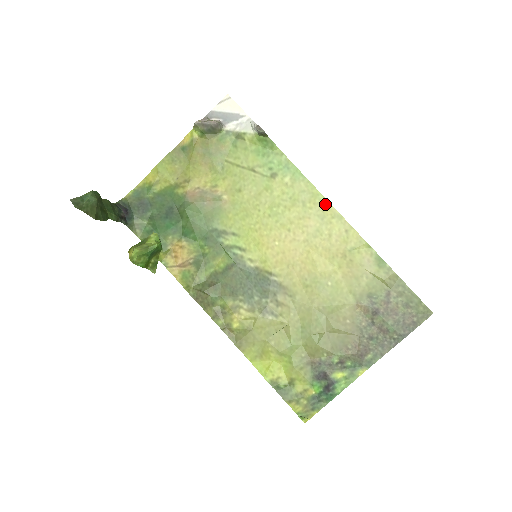
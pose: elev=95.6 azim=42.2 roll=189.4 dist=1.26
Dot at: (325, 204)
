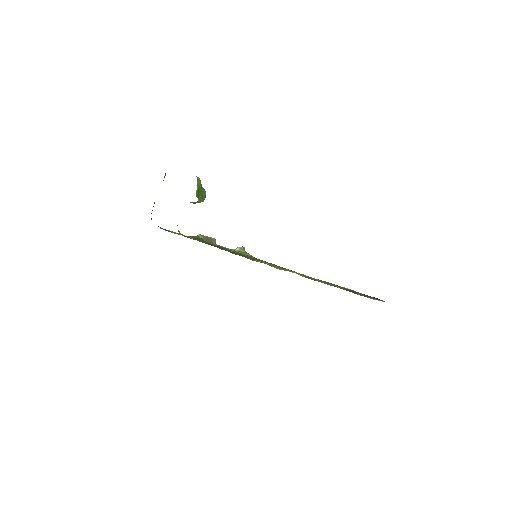
Dot at: occluded
